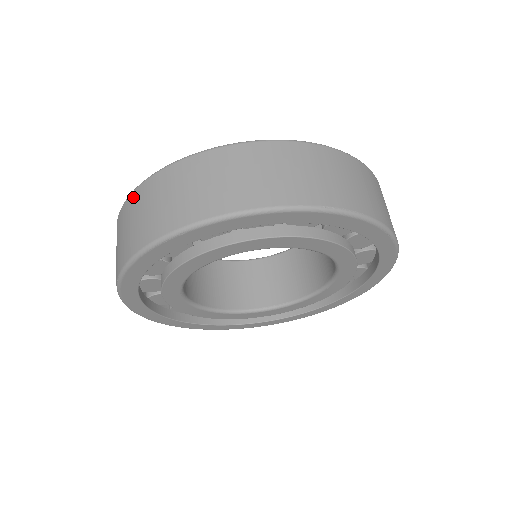
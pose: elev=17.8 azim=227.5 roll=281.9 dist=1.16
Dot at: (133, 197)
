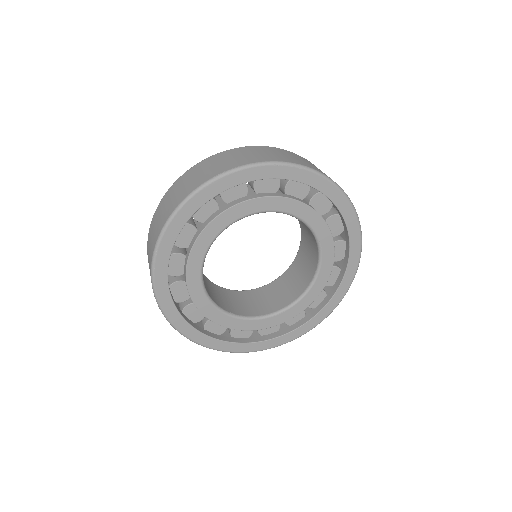
Dot at: (247, 148)
